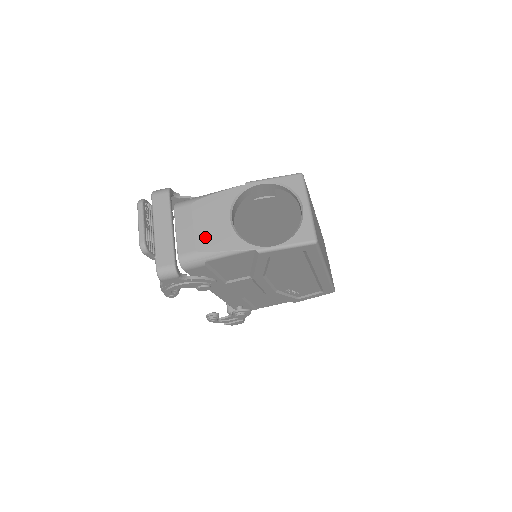
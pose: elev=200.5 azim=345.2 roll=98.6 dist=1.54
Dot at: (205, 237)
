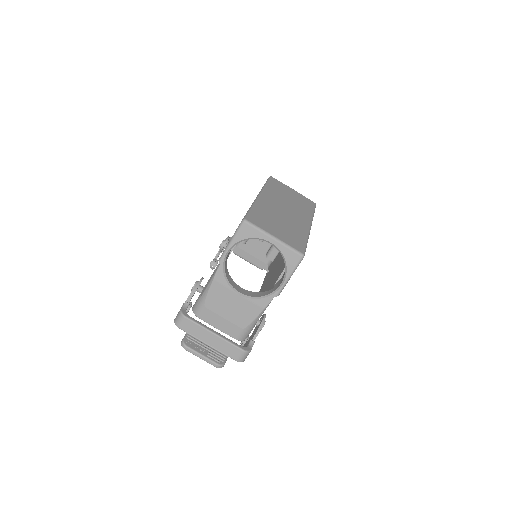
Dot at: (238, 317)
